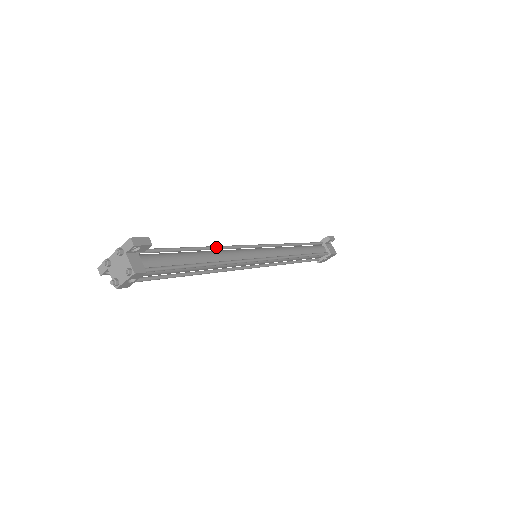
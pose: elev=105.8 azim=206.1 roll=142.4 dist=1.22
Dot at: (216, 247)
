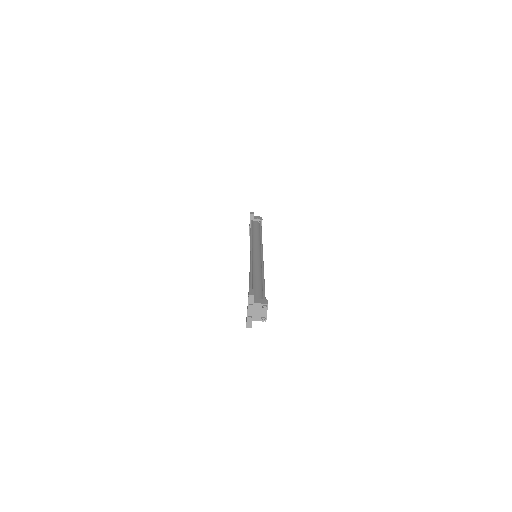
Dot at: (251, 269)
